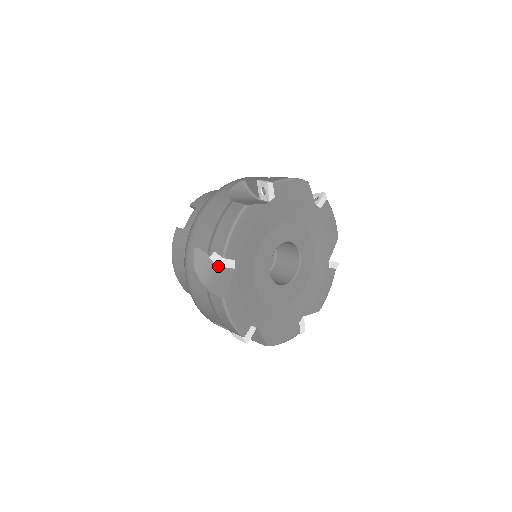
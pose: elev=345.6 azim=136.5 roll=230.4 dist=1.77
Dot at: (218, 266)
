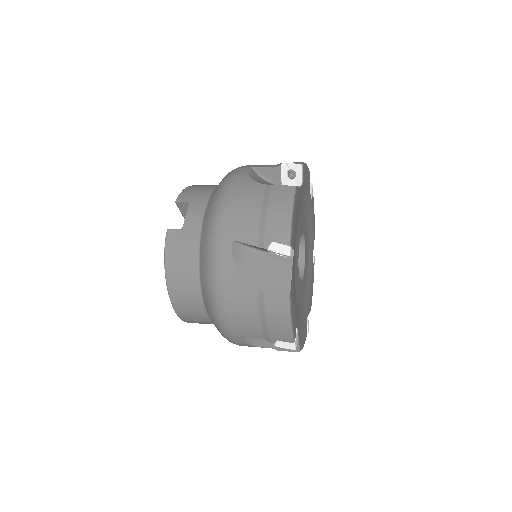
Dot at: (265, 262)
